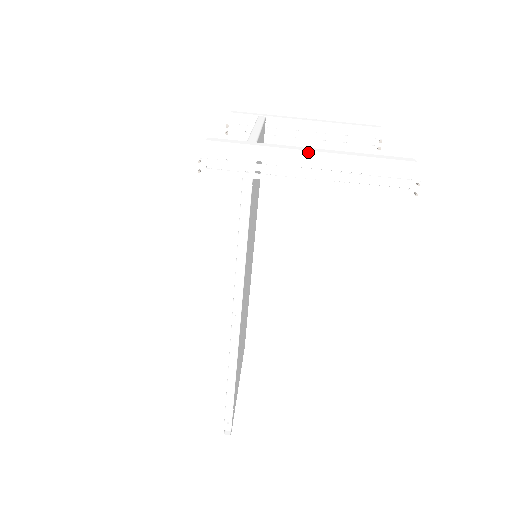
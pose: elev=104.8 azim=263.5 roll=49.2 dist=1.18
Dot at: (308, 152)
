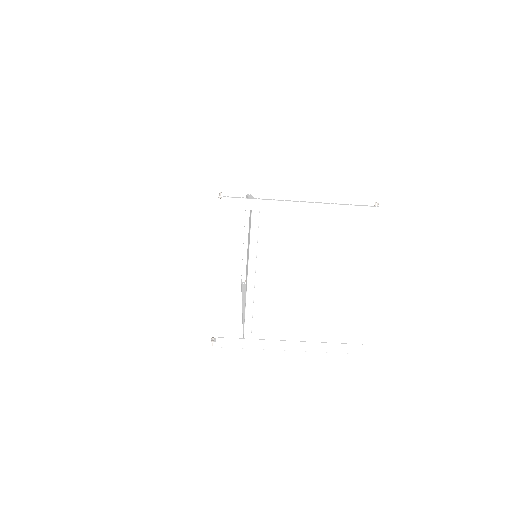
Dot at: occluded
